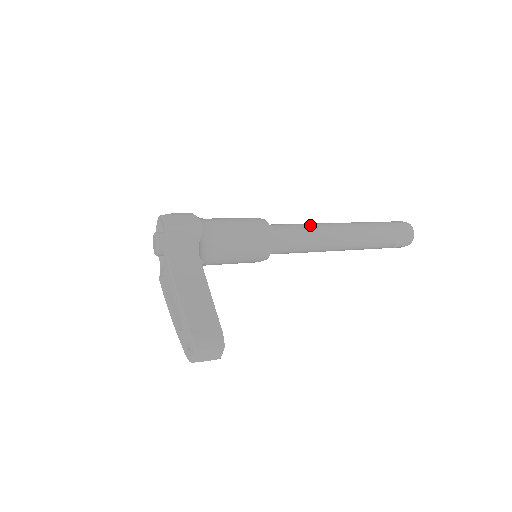
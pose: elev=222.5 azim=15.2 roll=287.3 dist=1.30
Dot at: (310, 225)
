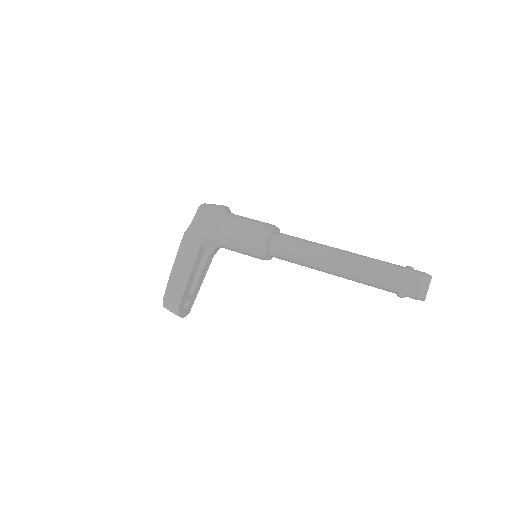
Dot at: (311, 247)
